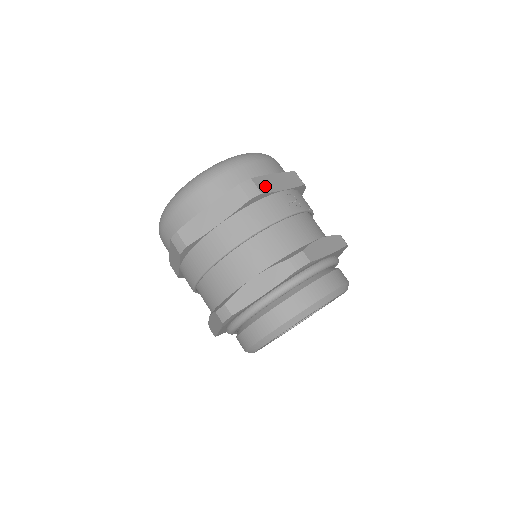
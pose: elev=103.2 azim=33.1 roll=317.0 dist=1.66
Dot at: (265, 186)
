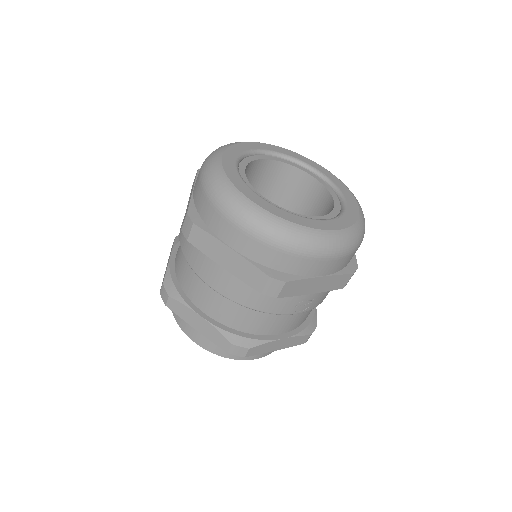
Dot at: (292, 290)
